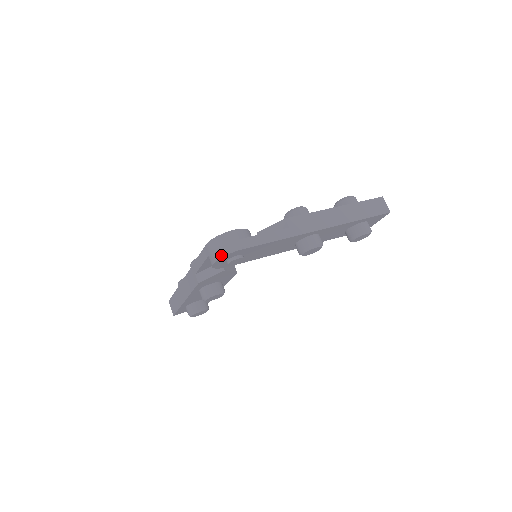
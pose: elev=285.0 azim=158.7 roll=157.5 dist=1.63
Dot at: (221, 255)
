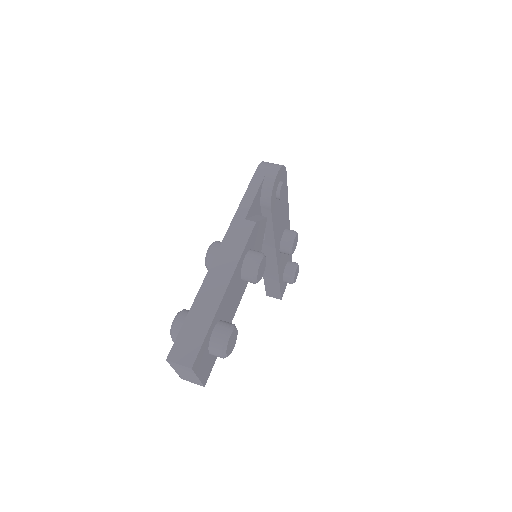
Dot at: (280, 165)
